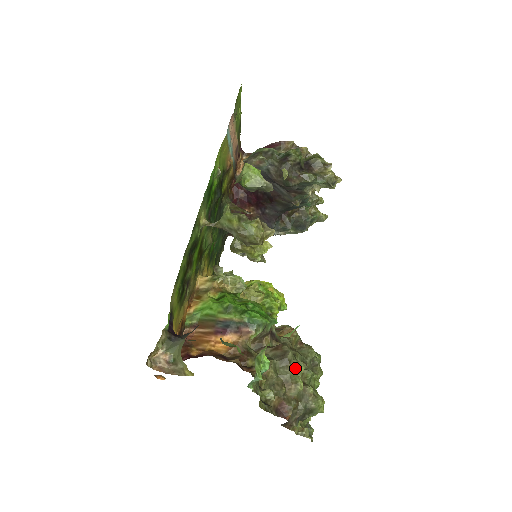
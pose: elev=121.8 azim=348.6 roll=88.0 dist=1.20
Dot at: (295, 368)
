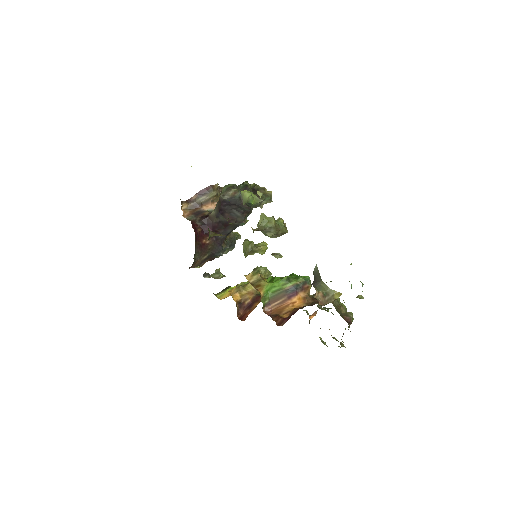
Dot at: occluded
